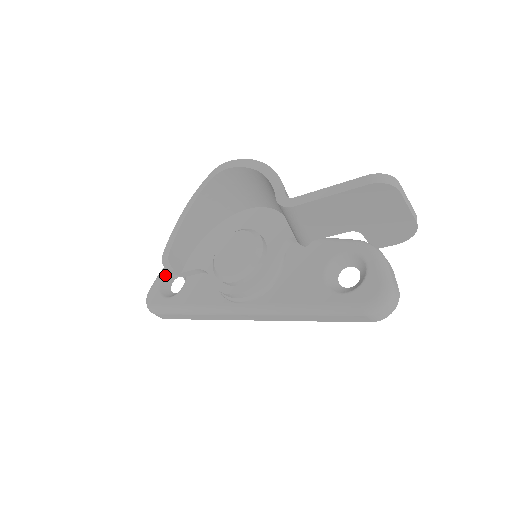
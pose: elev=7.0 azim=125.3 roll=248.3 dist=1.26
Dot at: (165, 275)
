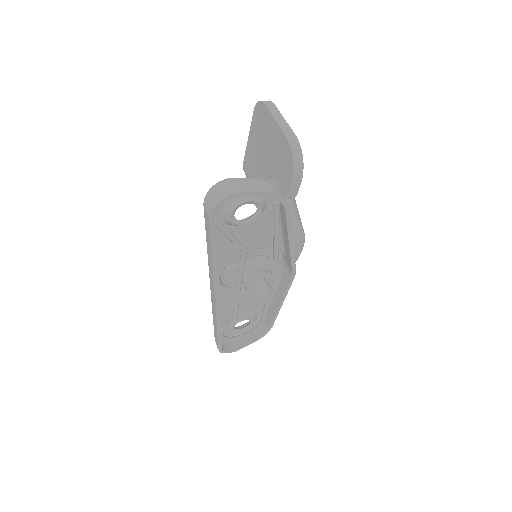
Dot at: (247, 323)
